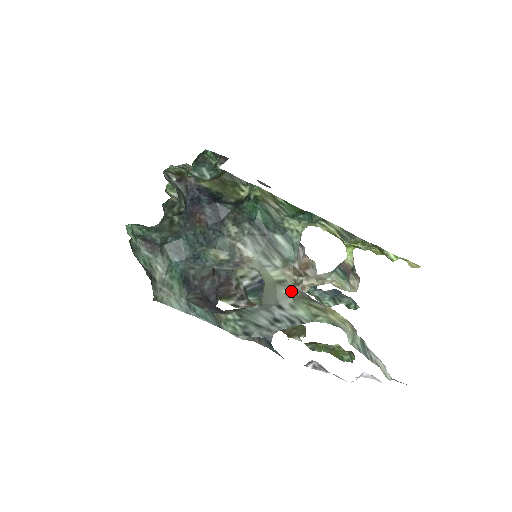
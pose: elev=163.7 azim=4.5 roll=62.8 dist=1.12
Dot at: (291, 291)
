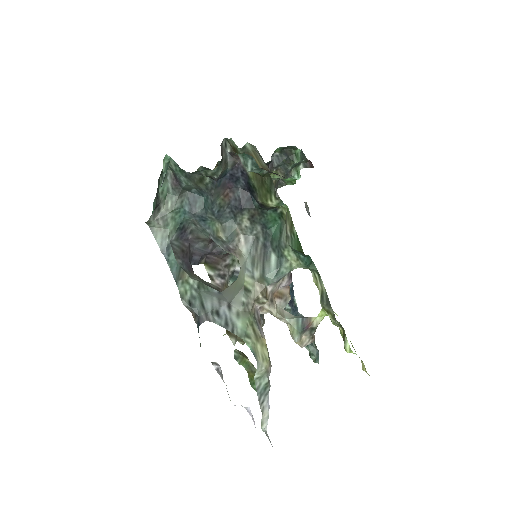
Dot at: (248, 303)
